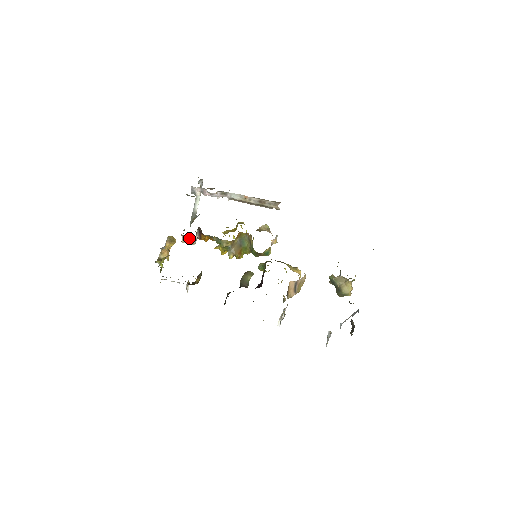
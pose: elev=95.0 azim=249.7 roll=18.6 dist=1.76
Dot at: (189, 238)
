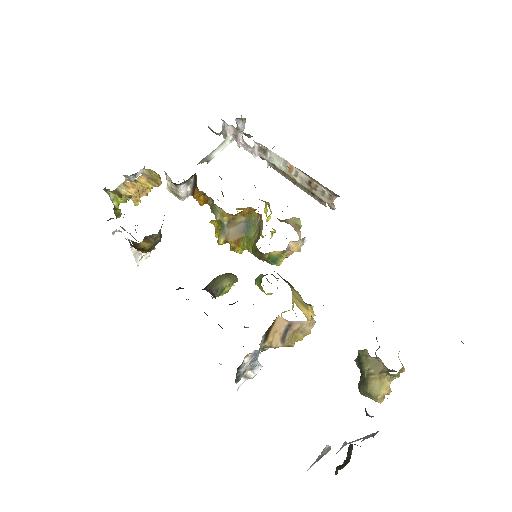
Dot at: occluded
